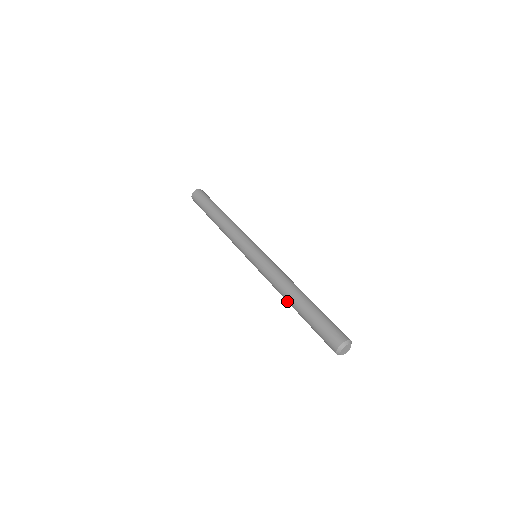
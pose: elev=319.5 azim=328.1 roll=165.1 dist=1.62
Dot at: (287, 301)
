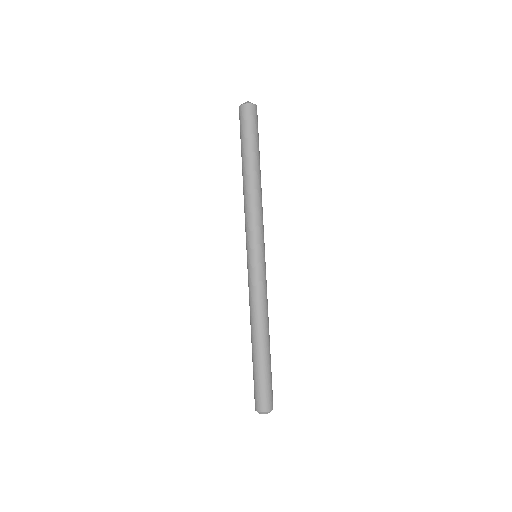
Dot at: (253, 332)
